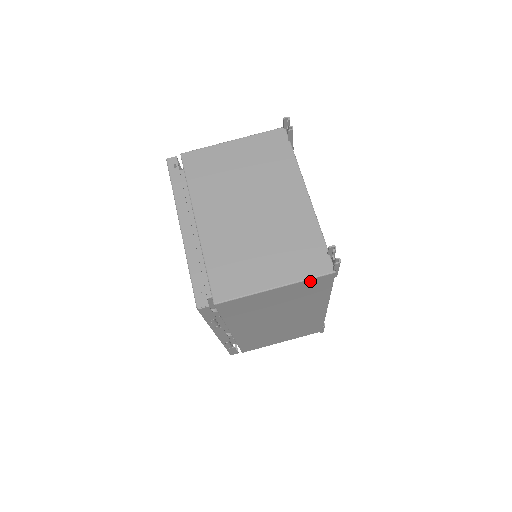
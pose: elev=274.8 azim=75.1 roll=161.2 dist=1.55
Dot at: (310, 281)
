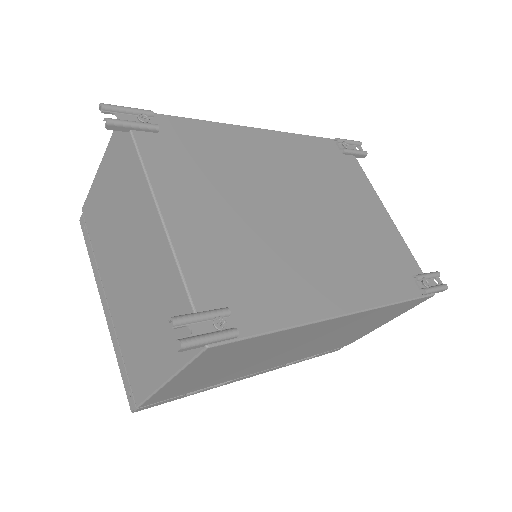
Dot at: (198, 361)
